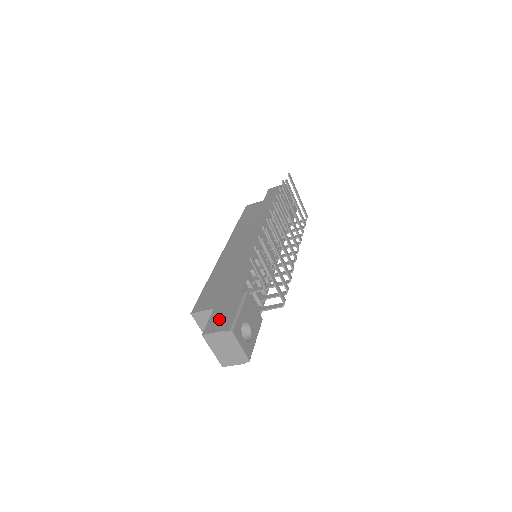
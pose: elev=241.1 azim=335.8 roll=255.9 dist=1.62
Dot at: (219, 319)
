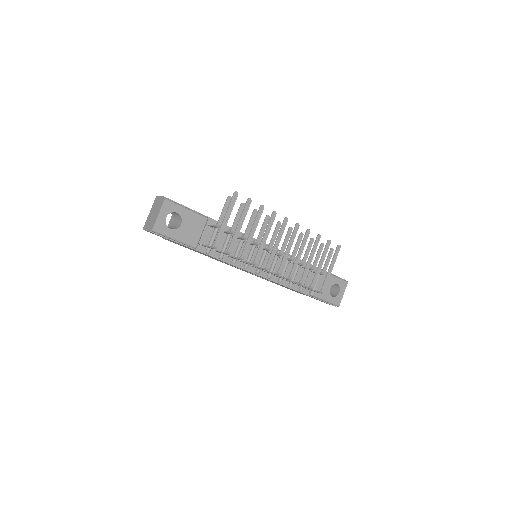
Dot at: occluded
